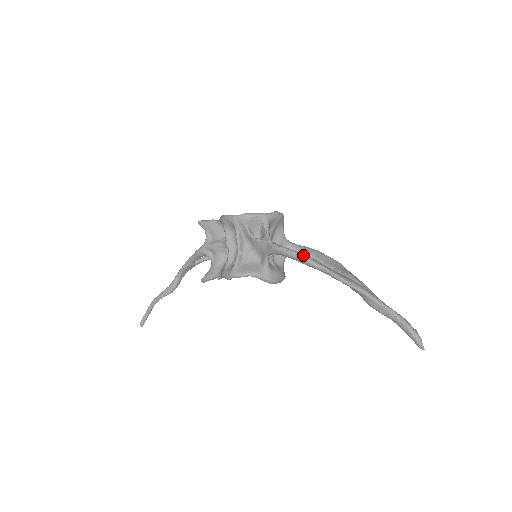
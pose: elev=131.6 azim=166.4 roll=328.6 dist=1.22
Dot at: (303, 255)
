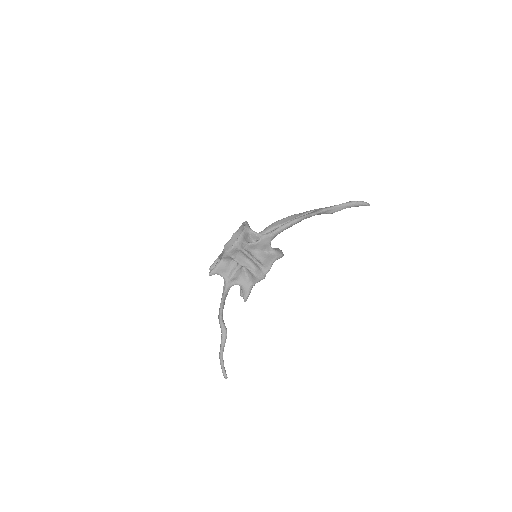
Dot at: (290, 221)
